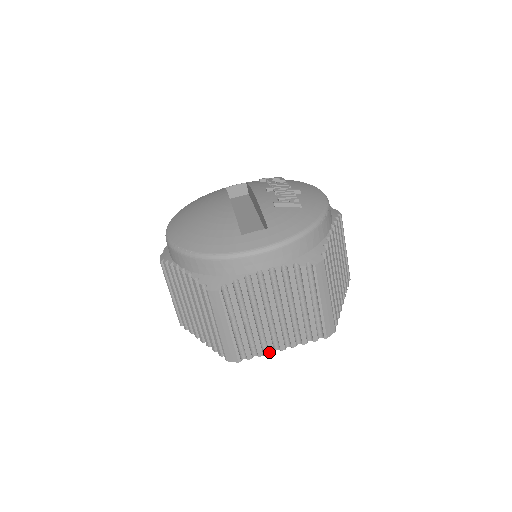
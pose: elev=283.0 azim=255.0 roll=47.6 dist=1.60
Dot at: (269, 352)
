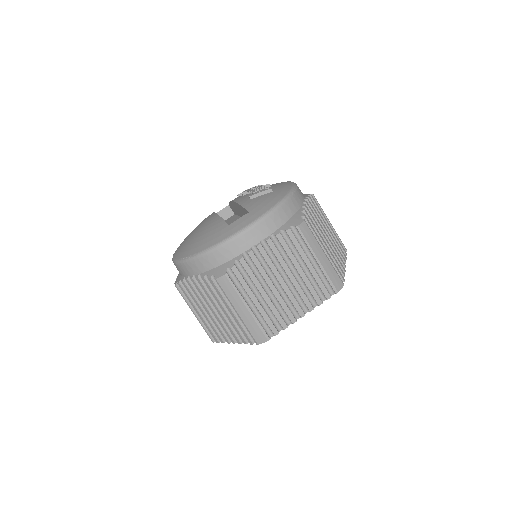
Dot at: (292, 322)
